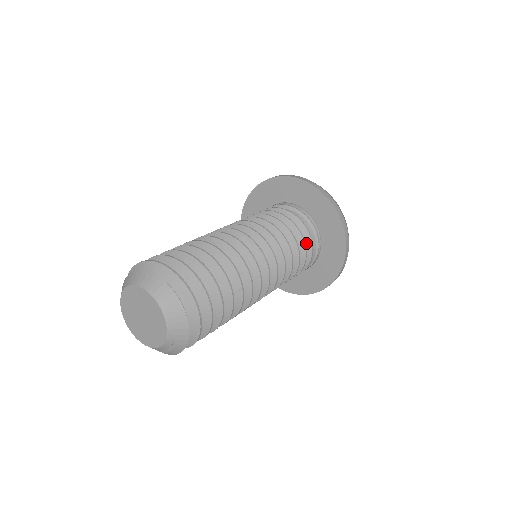
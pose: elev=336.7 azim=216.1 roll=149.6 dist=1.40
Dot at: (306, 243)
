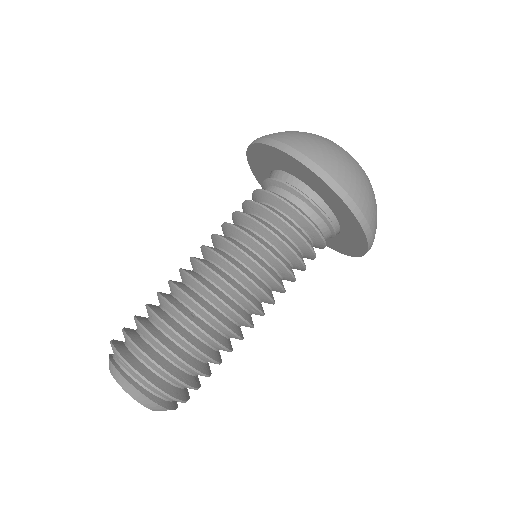
Dot at: (316, 247)
